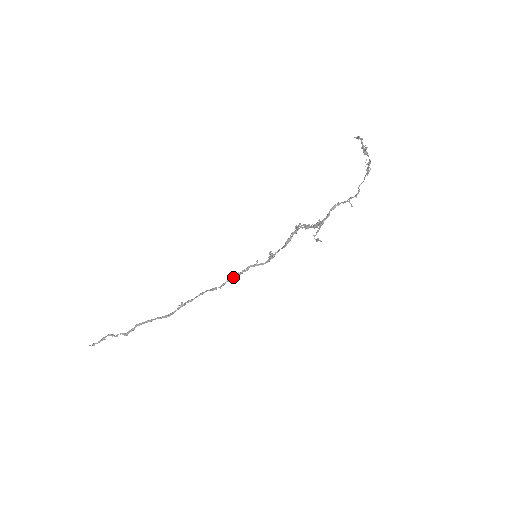
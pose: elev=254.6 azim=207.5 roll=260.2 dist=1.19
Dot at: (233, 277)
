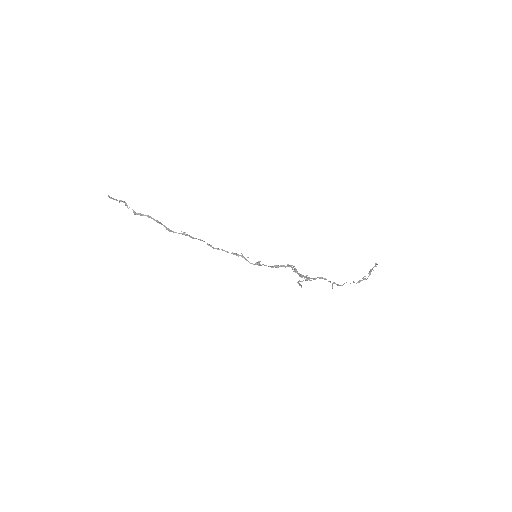
Dot at: (227, 251)
